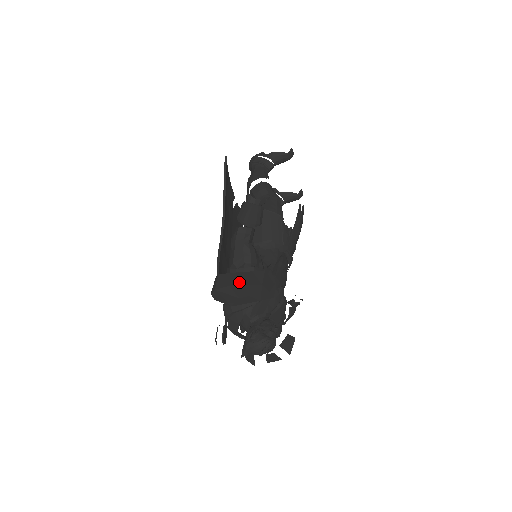
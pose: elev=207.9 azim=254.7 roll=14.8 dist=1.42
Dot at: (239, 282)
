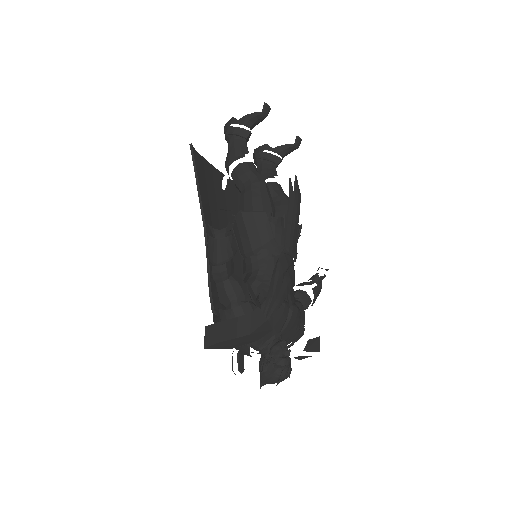
Dot at: (225, 336)
